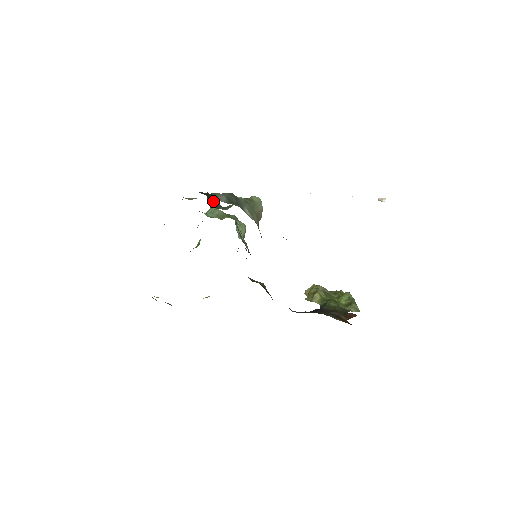
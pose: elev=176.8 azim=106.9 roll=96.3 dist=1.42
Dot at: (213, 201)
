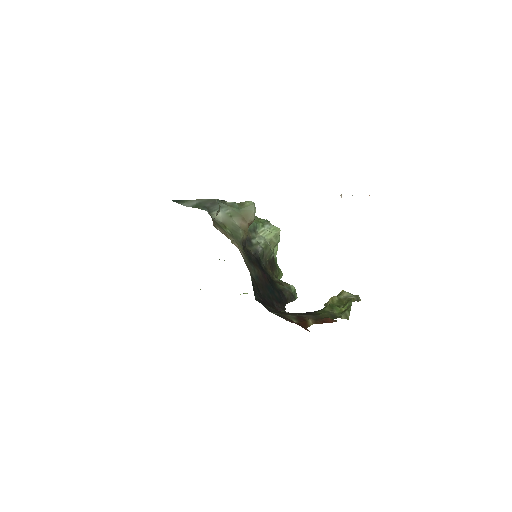
Dot at: occluded
